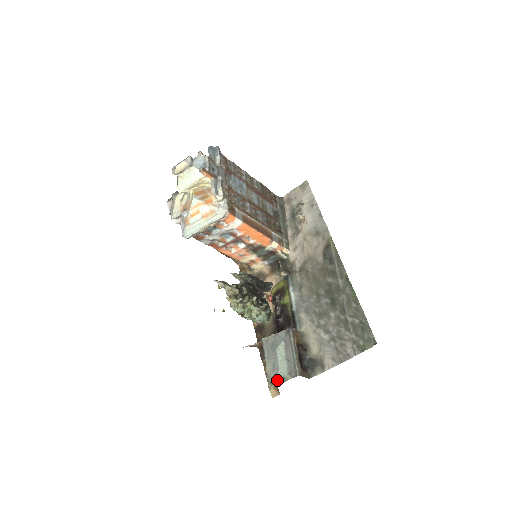
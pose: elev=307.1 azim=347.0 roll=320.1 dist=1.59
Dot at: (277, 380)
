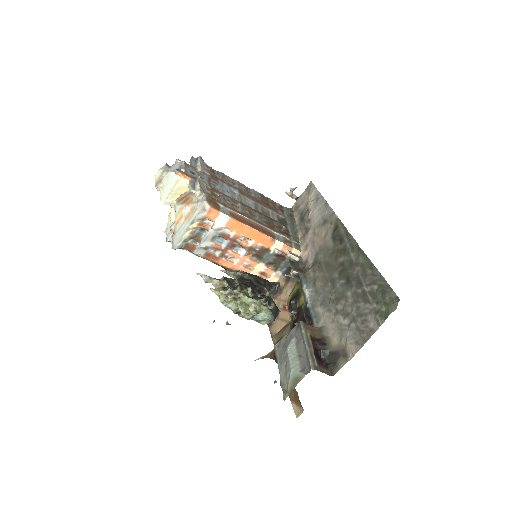
Dot at: (290, 384)
